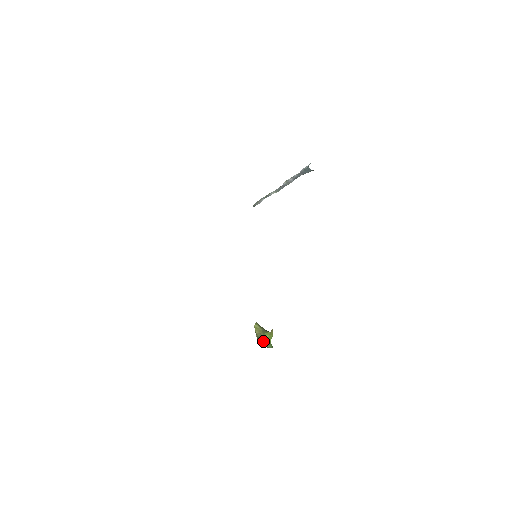
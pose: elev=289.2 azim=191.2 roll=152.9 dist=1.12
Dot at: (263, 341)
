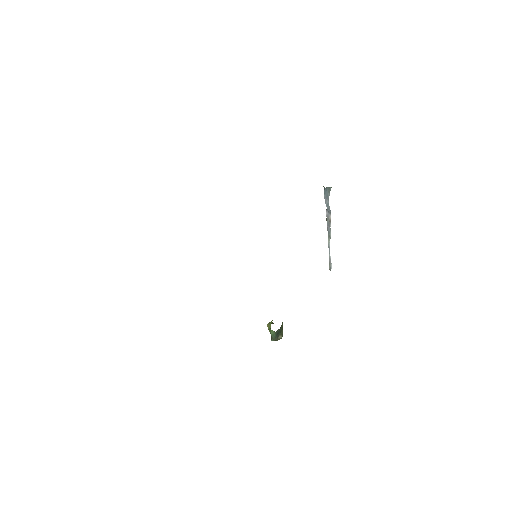
Dot at: occluded
